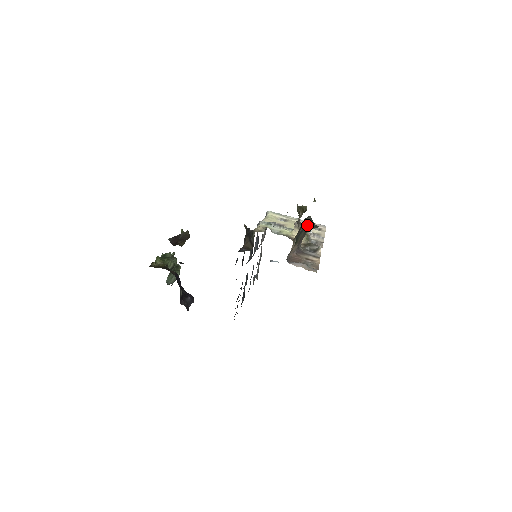
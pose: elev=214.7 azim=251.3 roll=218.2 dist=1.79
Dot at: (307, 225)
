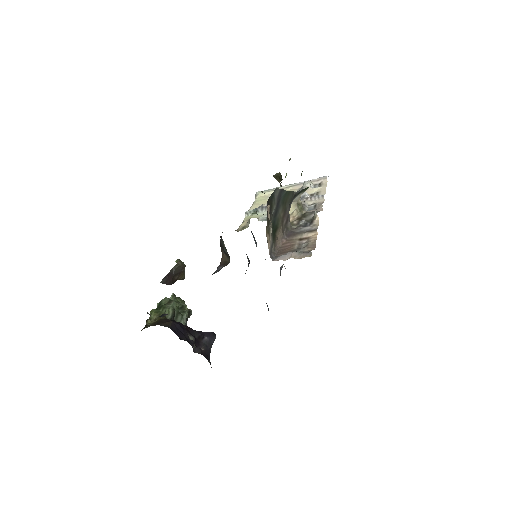
Dot at: (281, 200)
